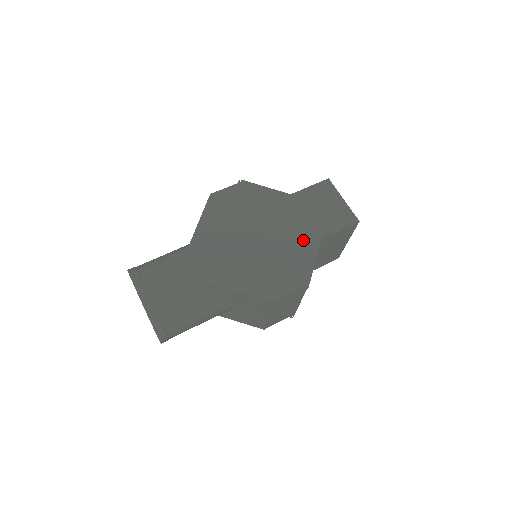
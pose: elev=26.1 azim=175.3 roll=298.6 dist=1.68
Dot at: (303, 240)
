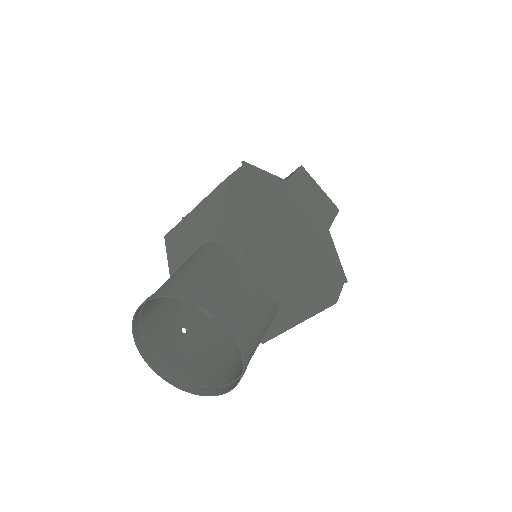
Dot at: (320, 231)
